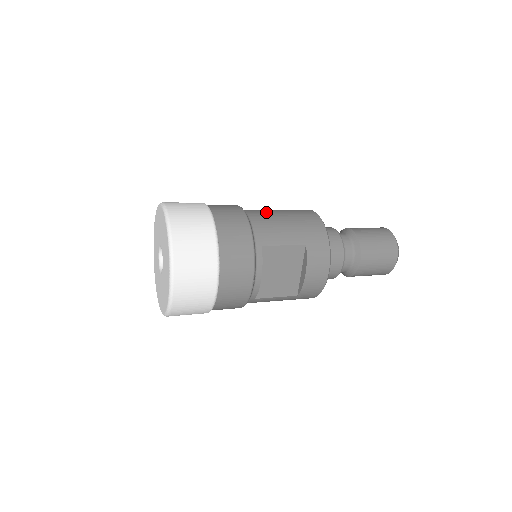
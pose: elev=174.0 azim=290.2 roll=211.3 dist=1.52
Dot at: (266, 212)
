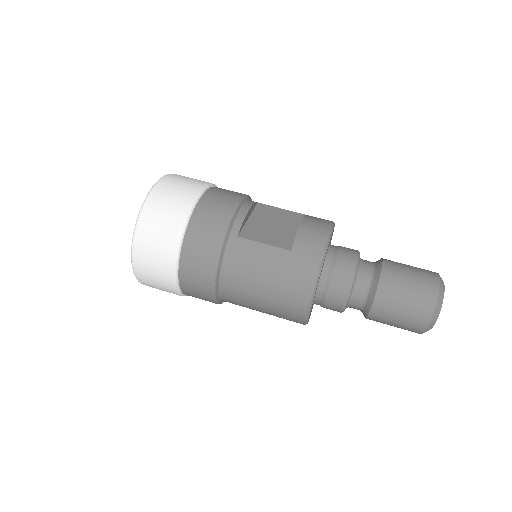
Dot at: (244, 292)
